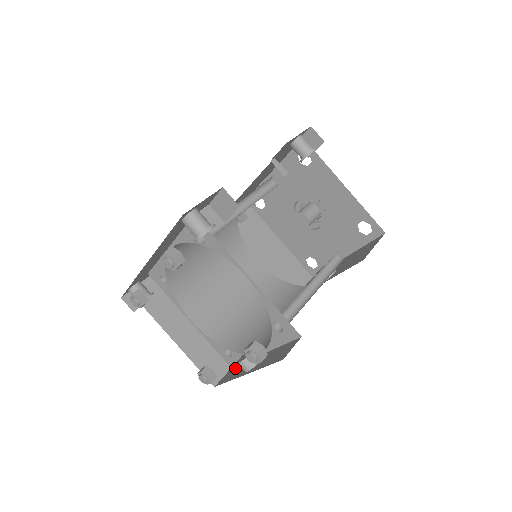
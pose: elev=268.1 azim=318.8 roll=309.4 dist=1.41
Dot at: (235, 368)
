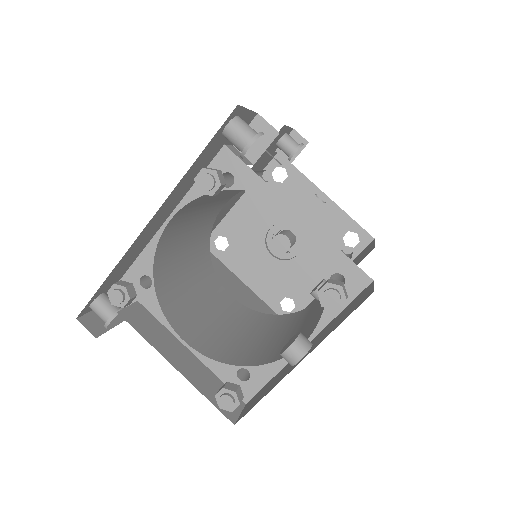
Dot at: (258, 393)
